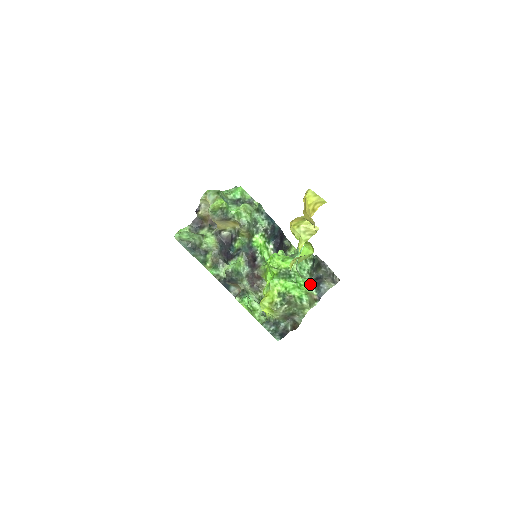
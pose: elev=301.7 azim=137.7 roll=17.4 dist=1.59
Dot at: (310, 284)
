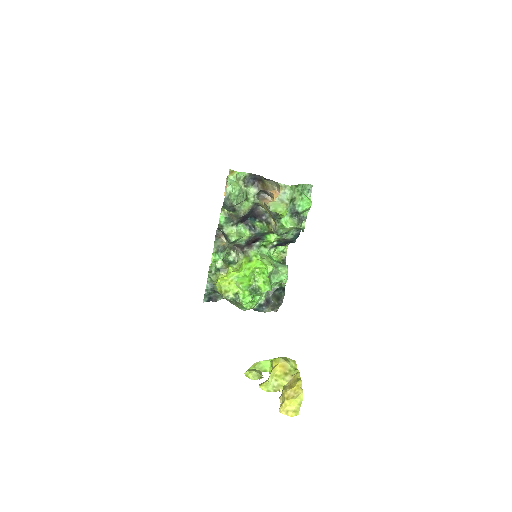
Dot at: (260, 300)
